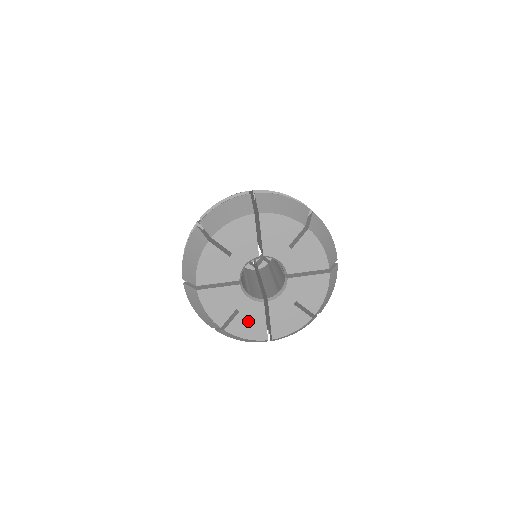
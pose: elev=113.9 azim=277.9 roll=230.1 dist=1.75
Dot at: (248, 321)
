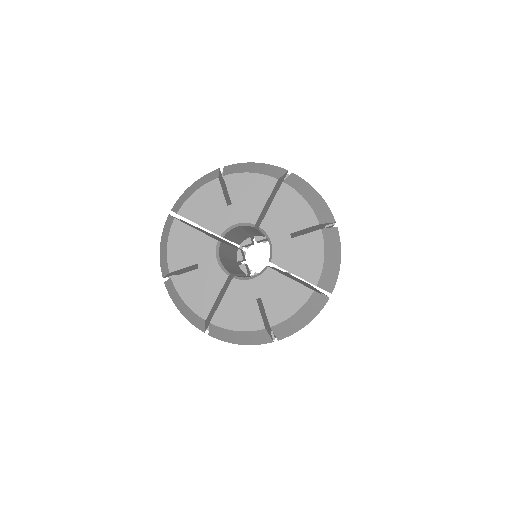
Dot at: (200, 285)
